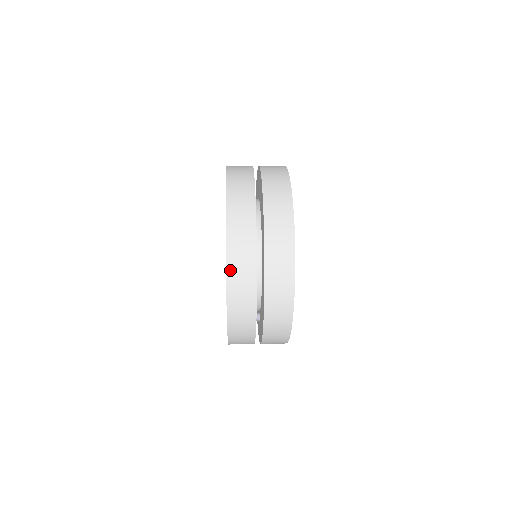
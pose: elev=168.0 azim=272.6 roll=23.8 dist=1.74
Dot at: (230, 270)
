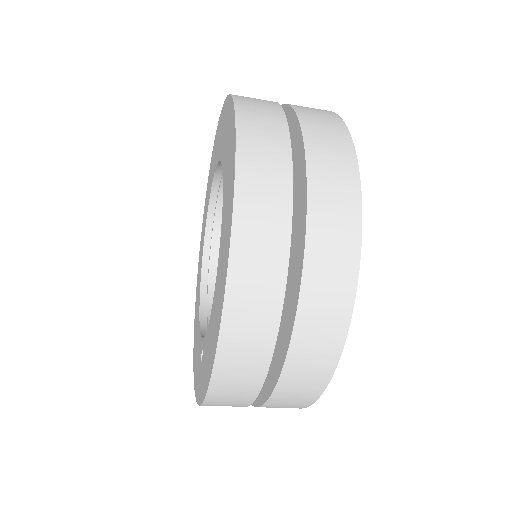
Dot at: (235, 271)
